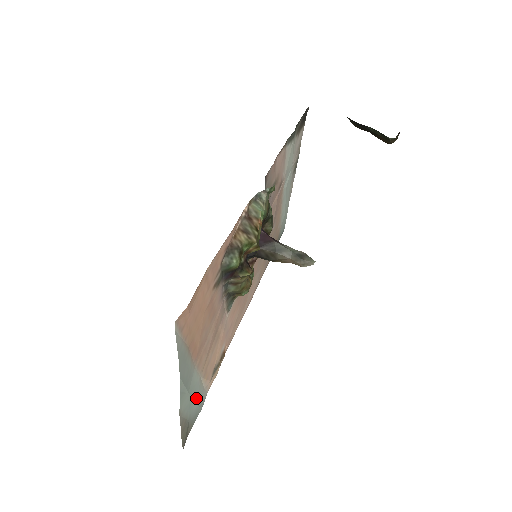
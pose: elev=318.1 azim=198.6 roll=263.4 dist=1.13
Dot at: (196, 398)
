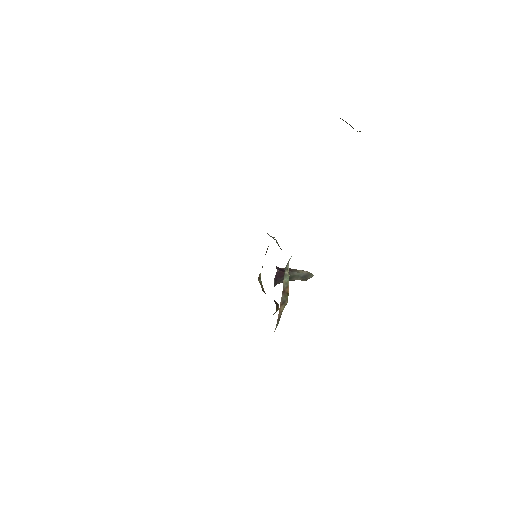
Dot at: occluded
